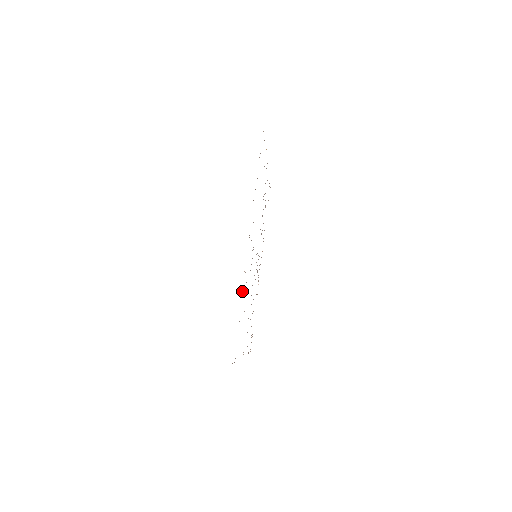
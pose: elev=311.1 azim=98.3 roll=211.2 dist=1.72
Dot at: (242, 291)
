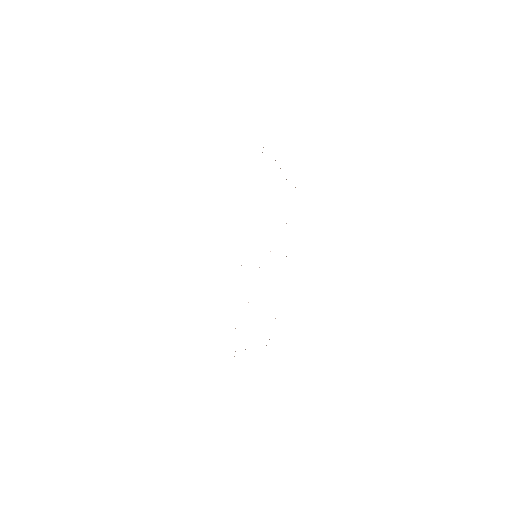
Dot at: occluded
